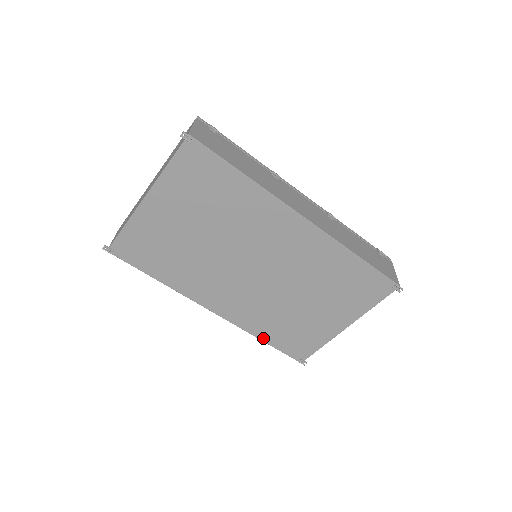
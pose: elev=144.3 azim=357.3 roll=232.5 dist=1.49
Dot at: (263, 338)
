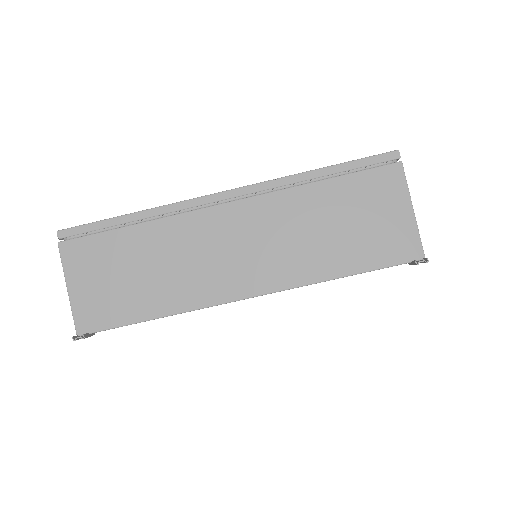
Dot at: occluded
